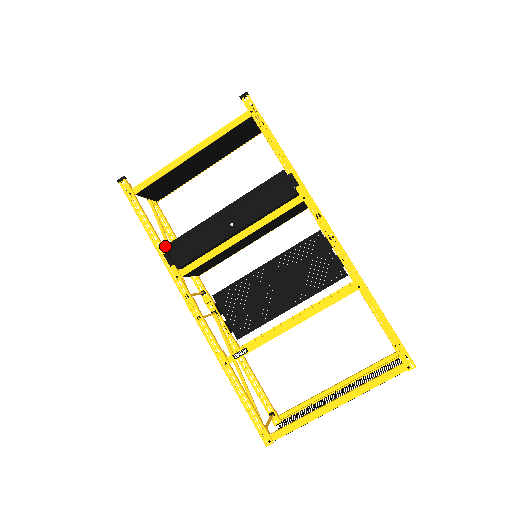
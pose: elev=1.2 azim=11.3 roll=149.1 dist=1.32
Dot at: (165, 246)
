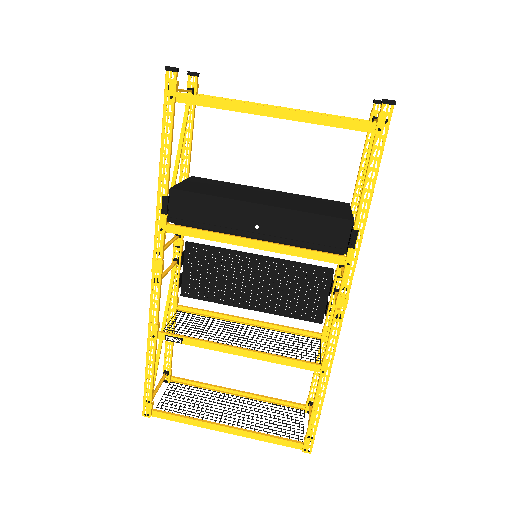
Dot at: (170, 188)
